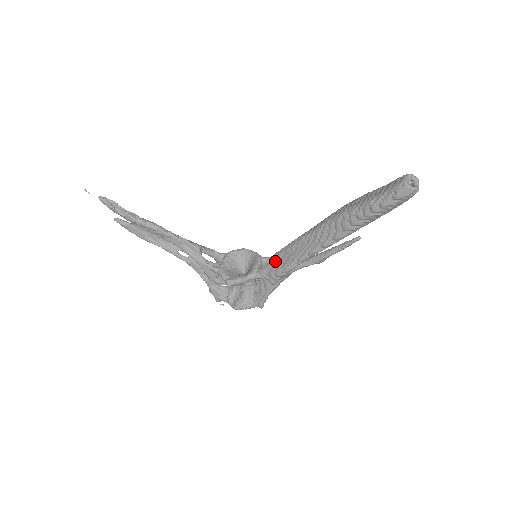
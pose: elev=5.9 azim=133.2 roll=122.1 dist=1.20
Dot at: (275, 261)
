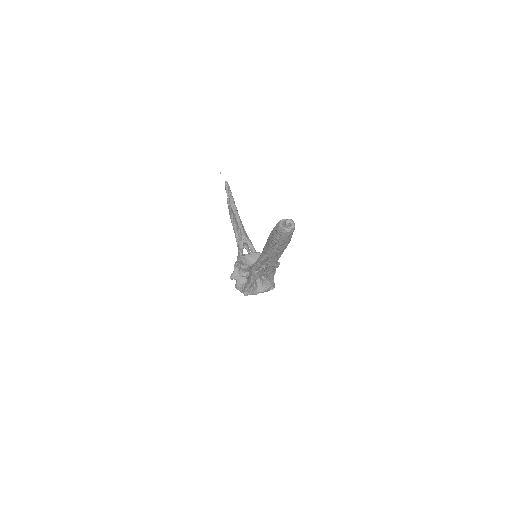
Dot at: occluded
